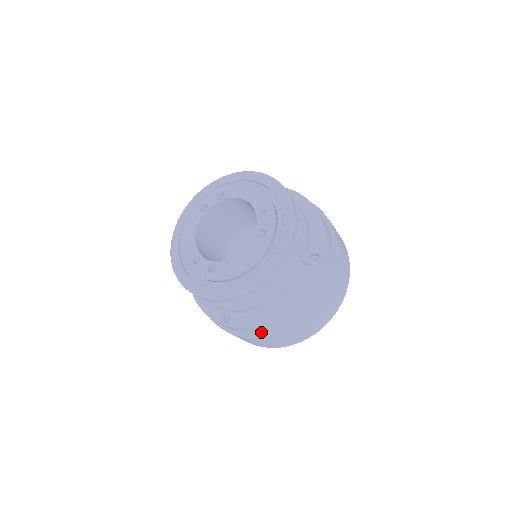
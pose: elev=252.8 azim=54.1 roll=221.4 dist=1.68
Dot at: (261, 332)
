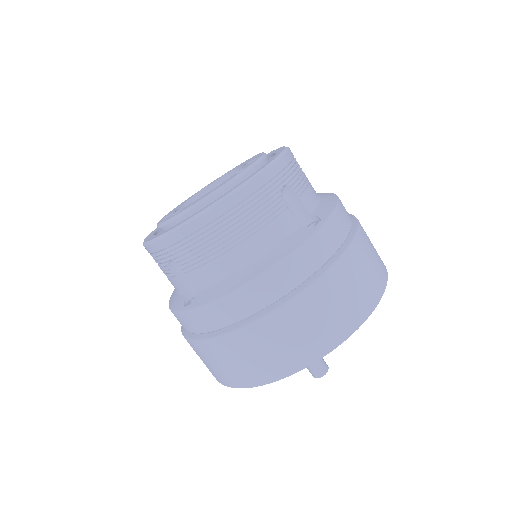
Dot at: (227, 325)
